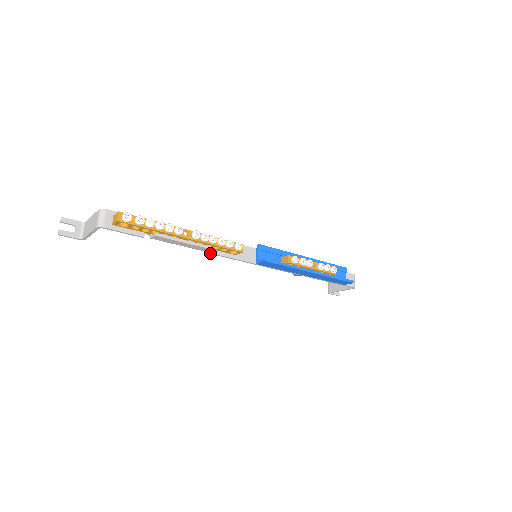
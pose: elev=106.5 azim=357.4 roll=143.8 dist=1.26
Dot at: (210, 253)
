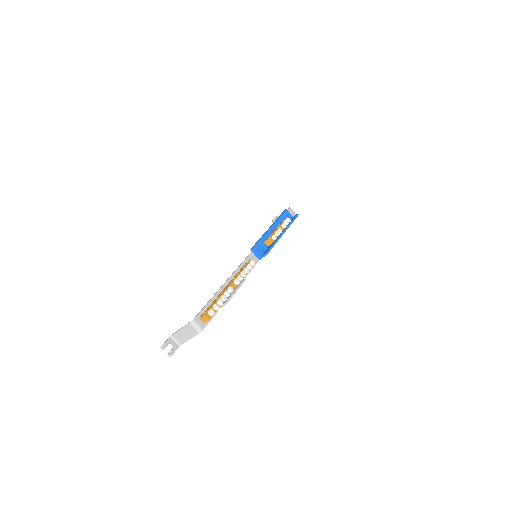
Dot at: occluded
